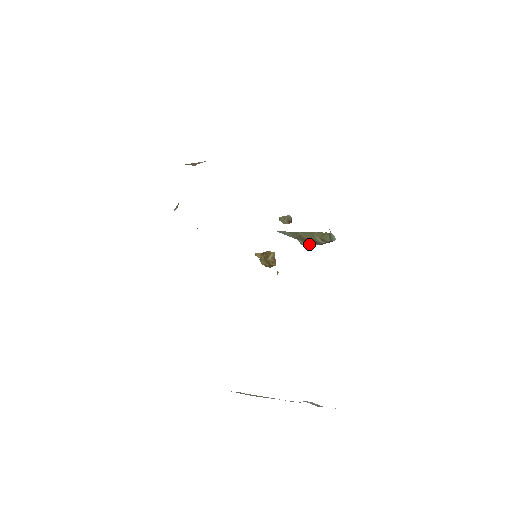
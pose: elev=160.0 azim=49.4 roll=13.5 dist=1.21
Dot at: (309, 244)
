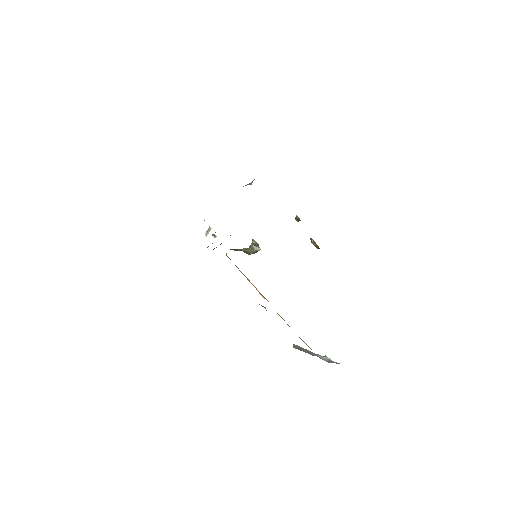
Dot at: (248, 254)
